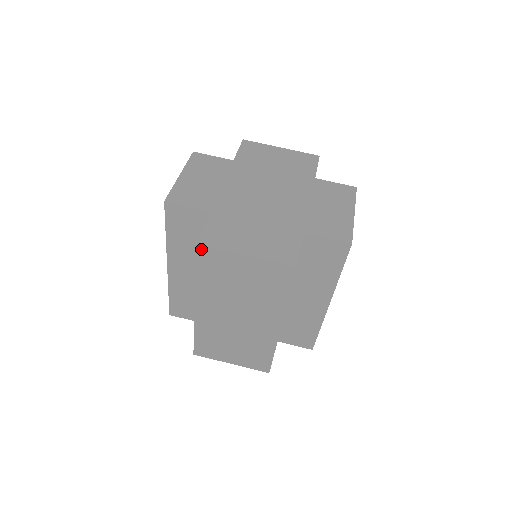
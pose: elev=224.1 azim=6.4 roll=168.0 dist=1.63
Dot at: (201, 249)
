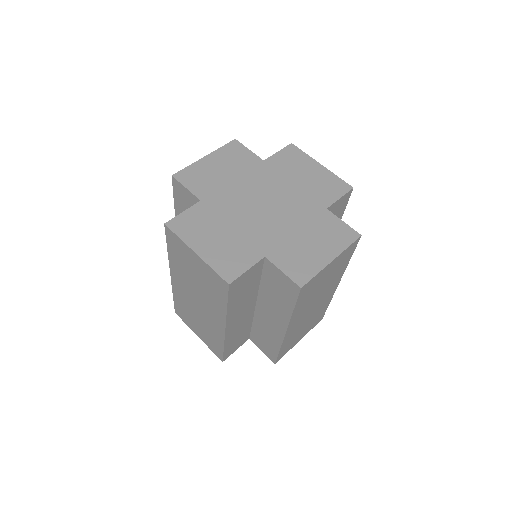
Dot at: (303, 288)
